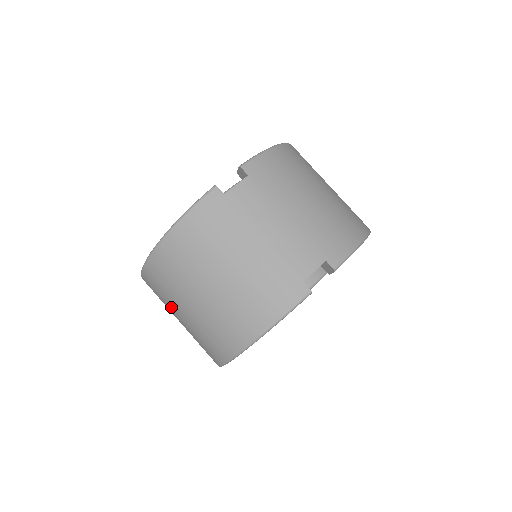
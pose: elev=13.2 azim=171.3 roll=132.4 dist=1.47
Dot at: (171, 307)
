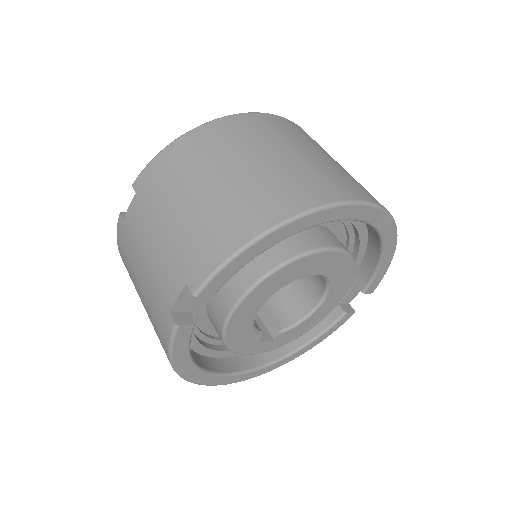
Dot at: occluded
